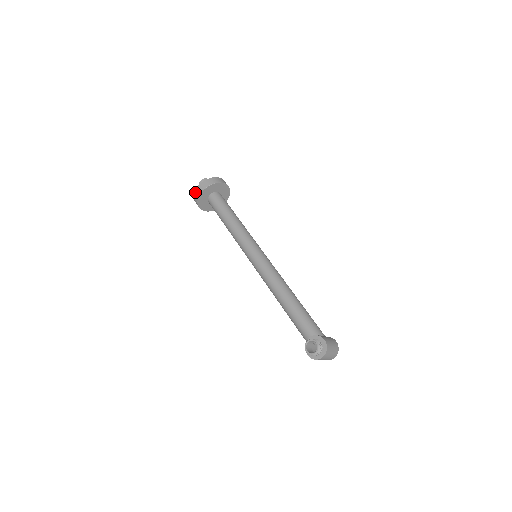
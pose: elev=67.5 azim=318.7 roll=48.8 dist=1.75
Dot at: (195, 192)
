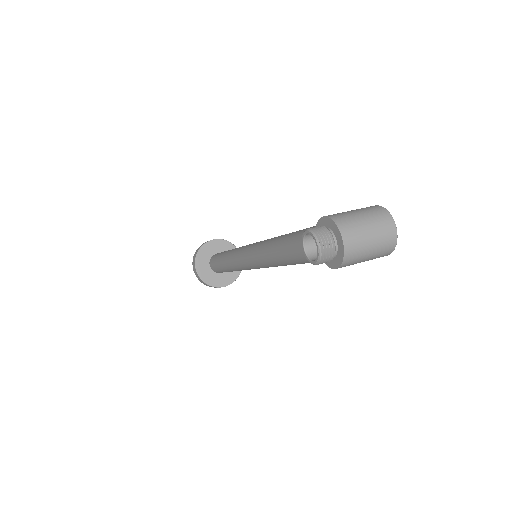
Dot at: (197, 277)
